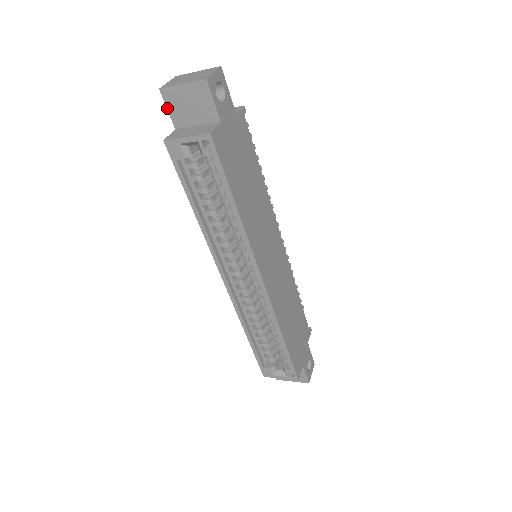
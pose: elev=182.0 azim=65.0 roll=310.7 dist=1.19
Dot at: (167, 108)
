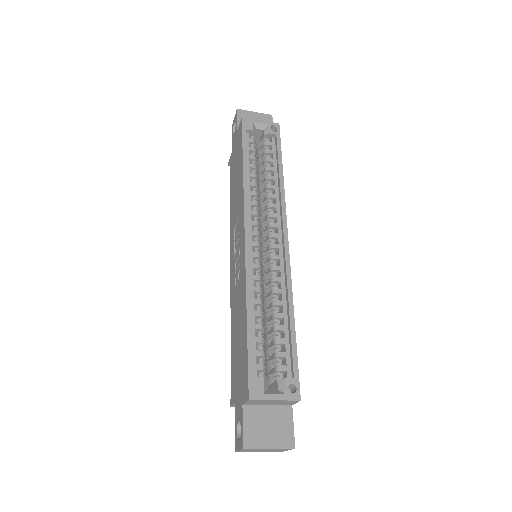
Dot at: (237, 119)
